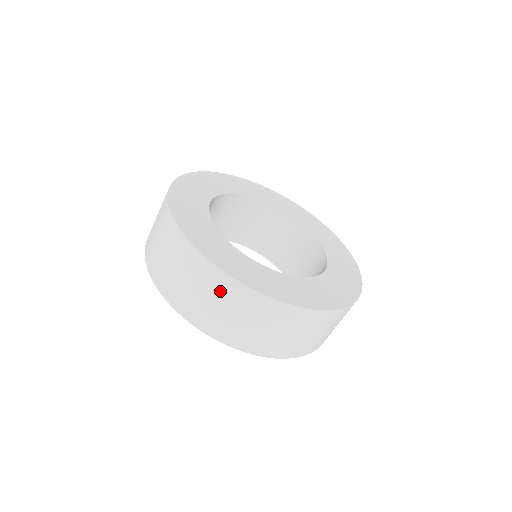
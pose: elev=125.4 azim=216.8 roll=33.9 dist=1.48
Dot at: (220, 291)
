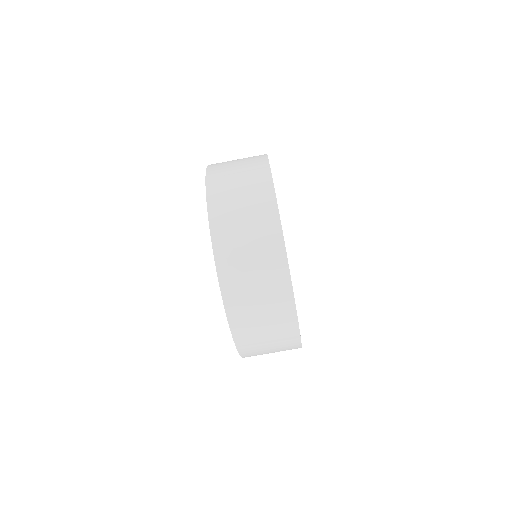
Dot at: (256, 197)
